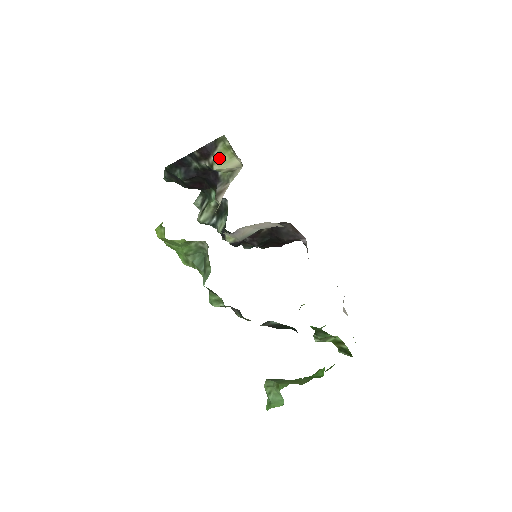
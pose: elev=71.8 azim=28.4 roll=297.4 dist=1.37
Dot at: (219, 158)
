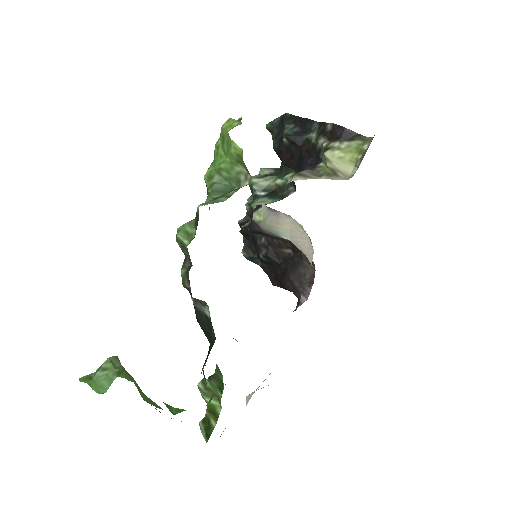
Dot at: (342, 150)
